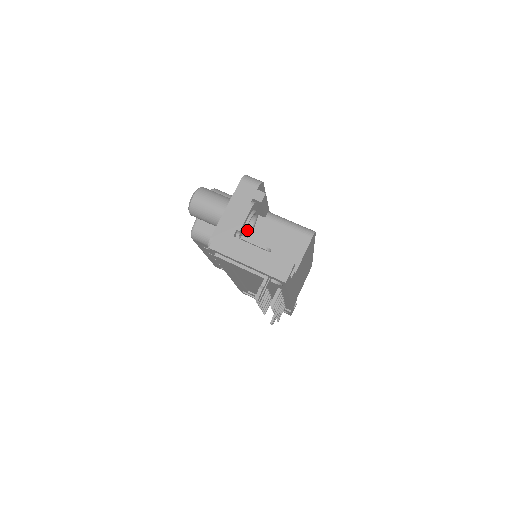
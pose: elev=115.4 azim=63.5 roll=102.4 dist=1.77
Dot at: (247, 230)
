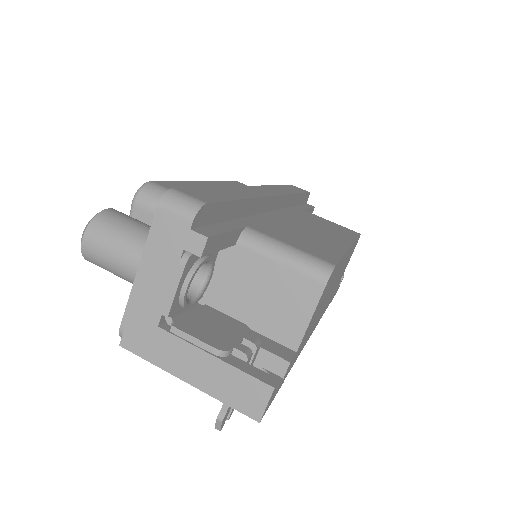
Dot at: (198, 284)
